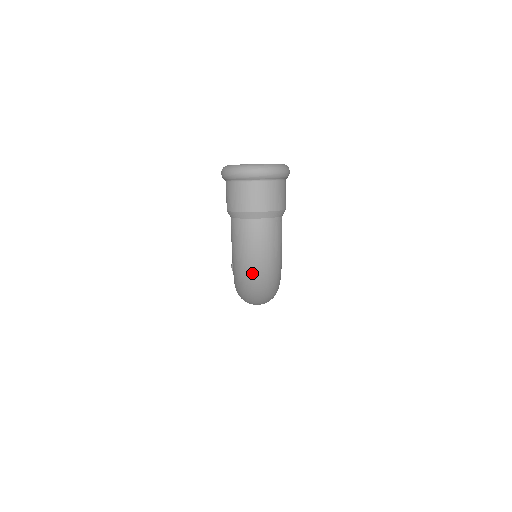
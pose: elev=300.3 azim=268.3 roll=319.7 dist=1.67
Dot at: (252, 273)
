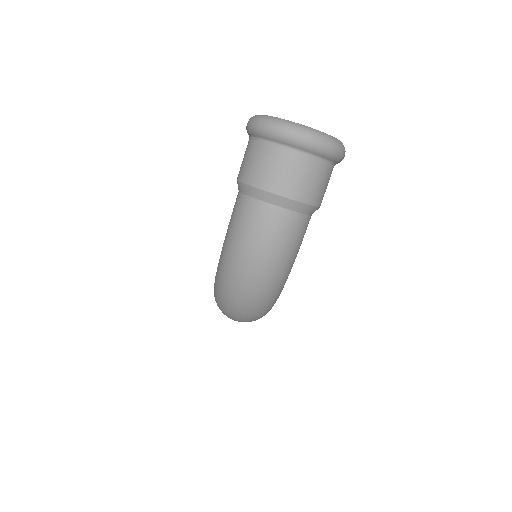
Dot at: (241, 279)
